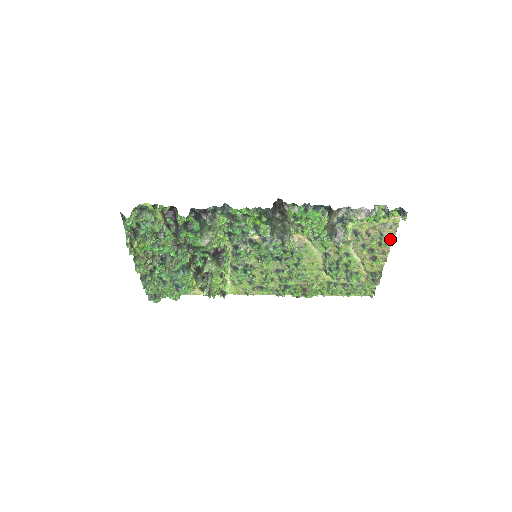
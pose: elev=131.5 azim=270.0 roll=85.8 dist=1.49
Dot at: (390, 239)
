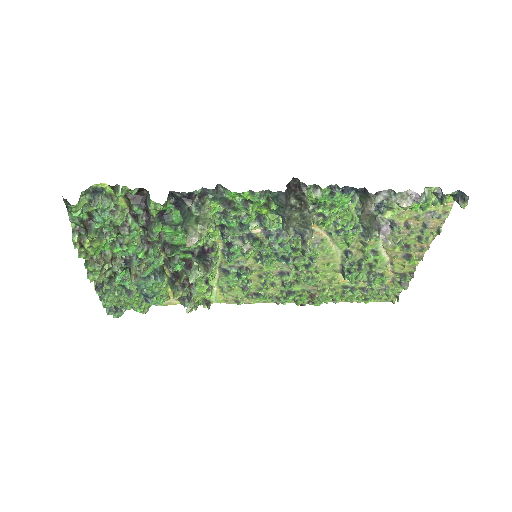
Dot at: (434, 232)
